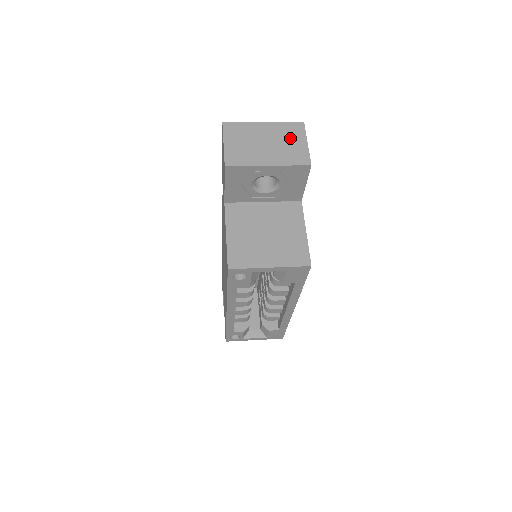
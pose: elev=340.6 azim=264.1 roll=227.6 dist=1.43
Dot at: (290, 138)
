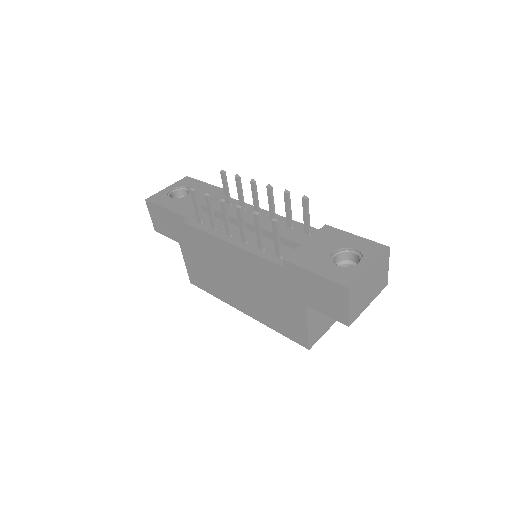
Dot at: (382, 270)
